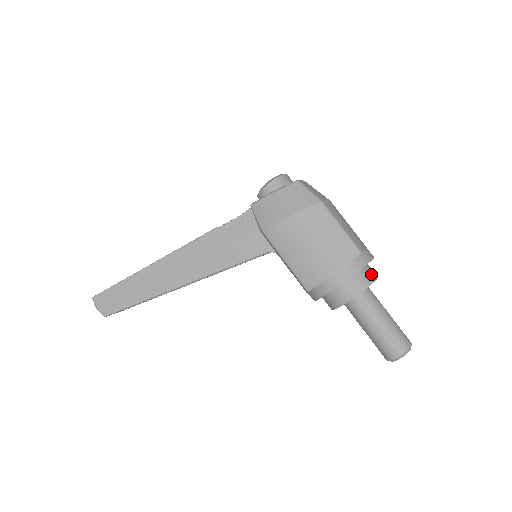
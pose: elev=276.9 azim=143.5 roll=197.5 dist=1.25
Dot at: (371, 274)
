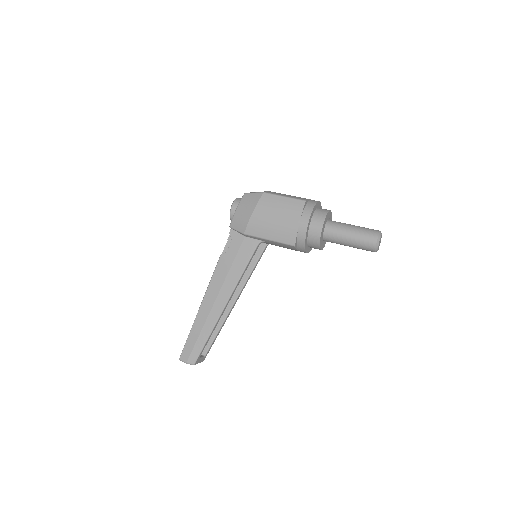
Dot at: (323, 210)
